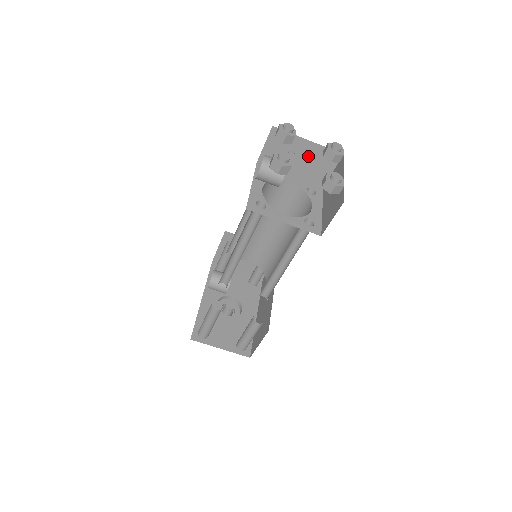
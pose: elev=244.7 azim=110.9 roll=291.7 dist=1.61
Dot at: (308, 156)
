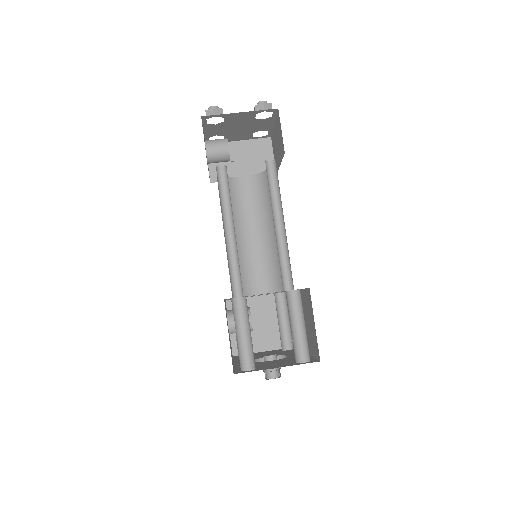
Dot at: (246, 154)
